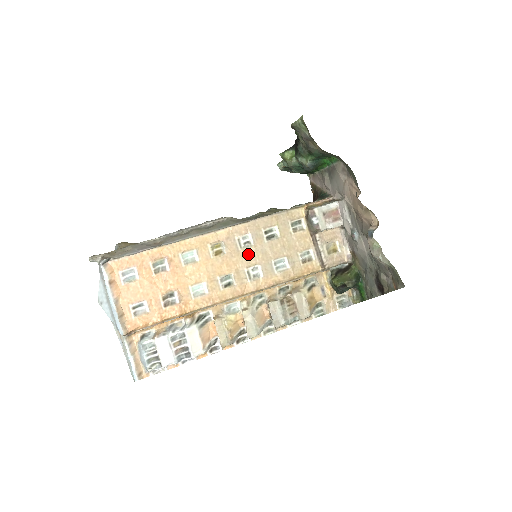
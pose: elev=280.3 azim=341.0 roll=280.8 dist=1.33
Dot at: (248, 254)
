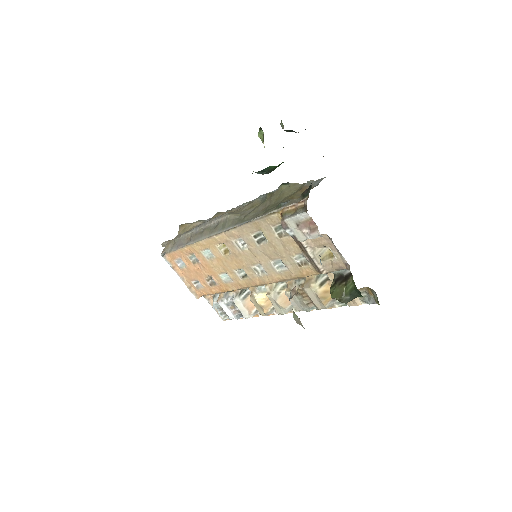
Dot at: (248, 255)
